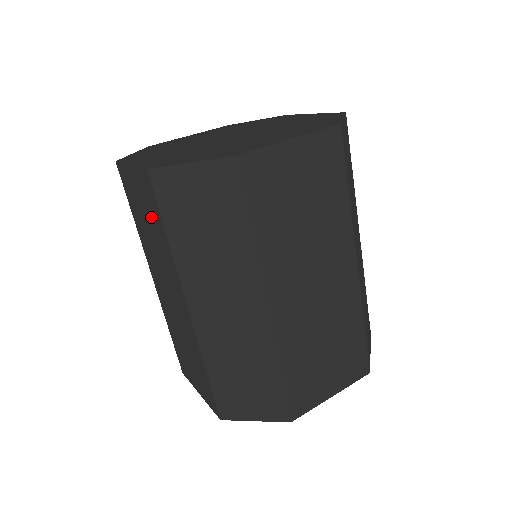
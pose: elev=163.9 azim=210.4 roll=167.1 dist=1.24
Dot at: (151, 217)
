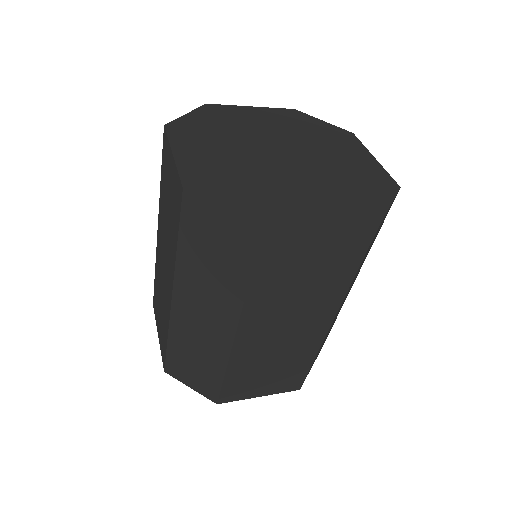
Dot at: (172, 210)
